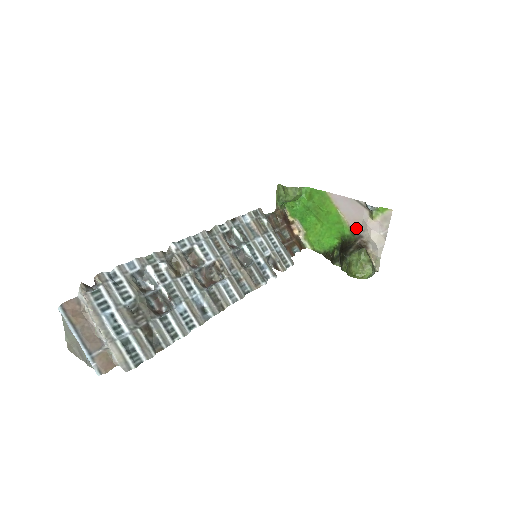
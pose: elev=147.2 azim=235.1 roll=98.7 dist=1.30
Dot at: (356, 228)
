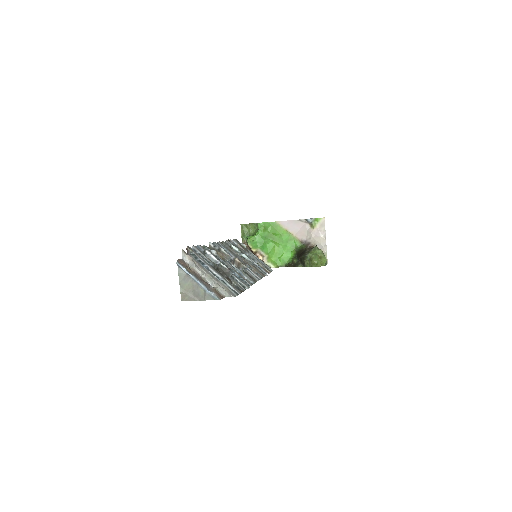
Dot at: (304, 239)
